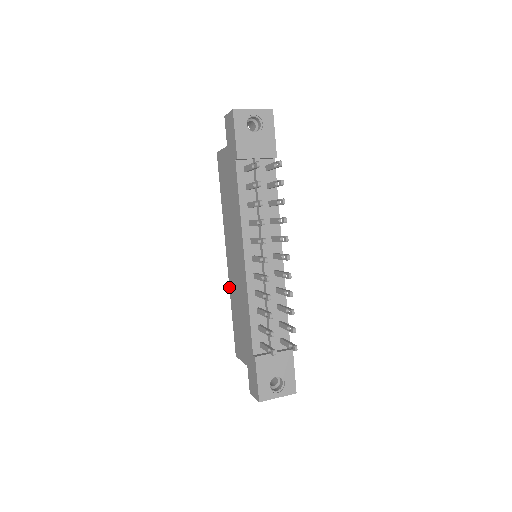
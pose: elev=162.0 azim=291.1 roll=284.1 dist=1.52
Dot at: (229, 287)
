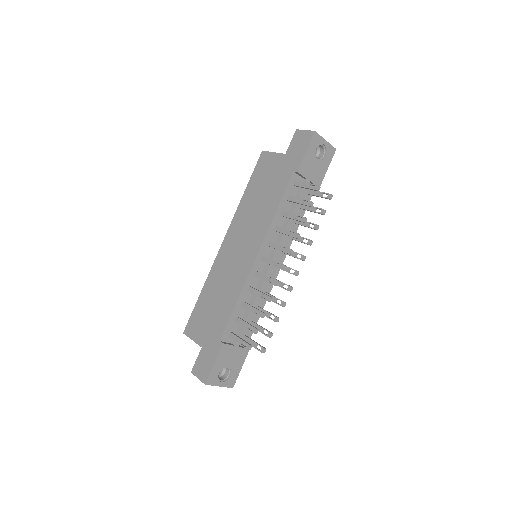
Dot at: (211, 269)
